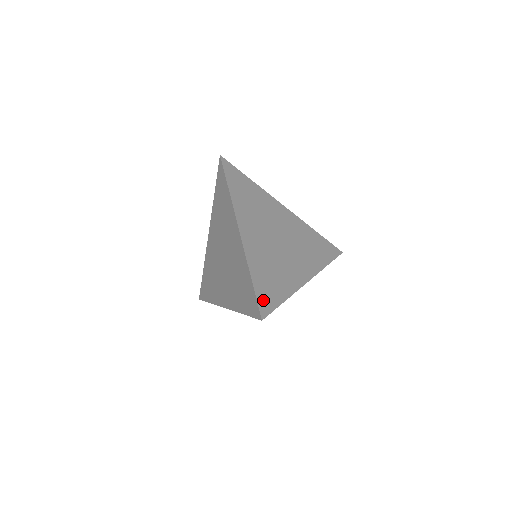
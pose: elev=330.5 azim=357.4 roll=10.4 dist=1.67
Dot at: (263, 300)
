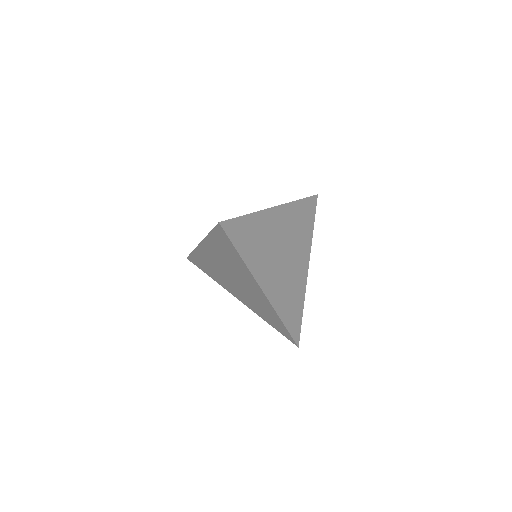
Dot at: (294, 331)
